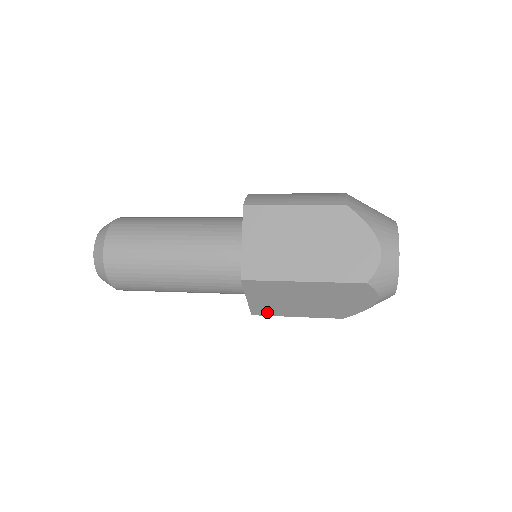
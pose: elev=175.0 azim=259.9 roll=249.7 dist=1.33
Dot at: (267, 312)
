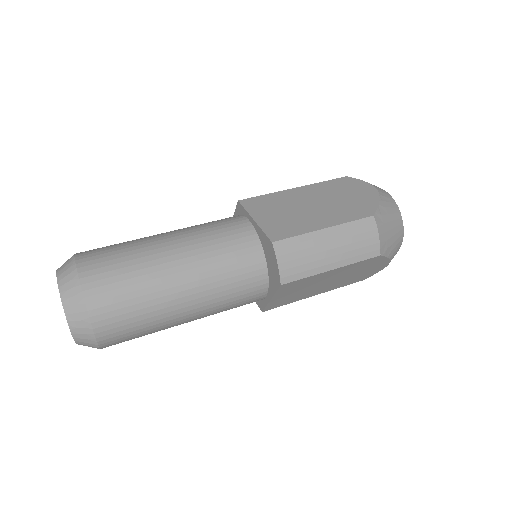
Dot at: occluded
